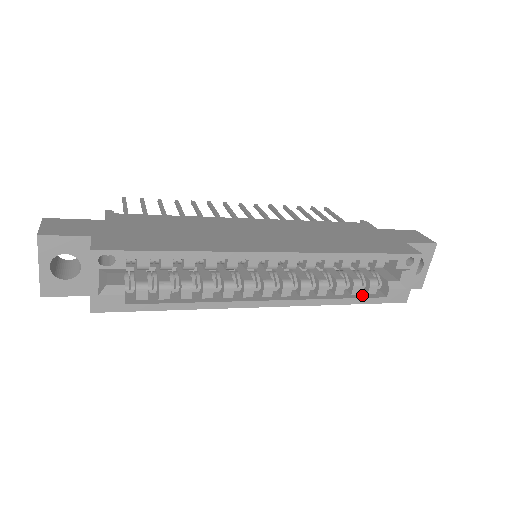
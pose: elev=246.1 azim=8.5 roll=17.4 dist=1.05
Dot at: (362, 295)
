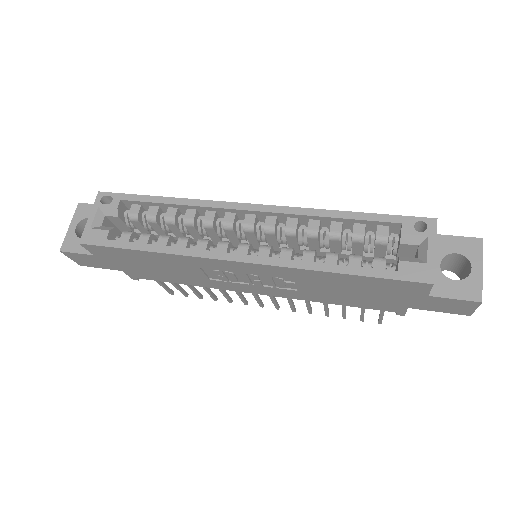
Dot at: (363, 269)
